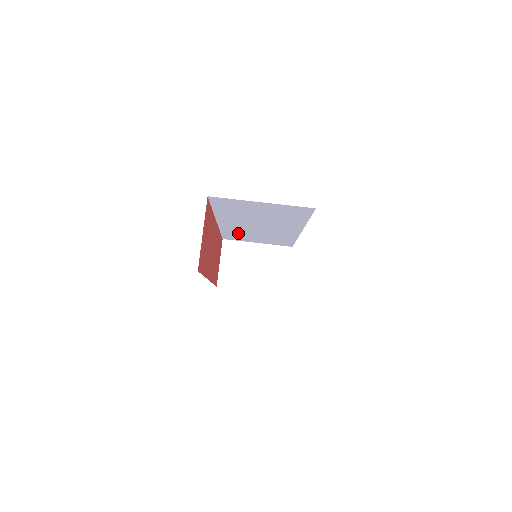
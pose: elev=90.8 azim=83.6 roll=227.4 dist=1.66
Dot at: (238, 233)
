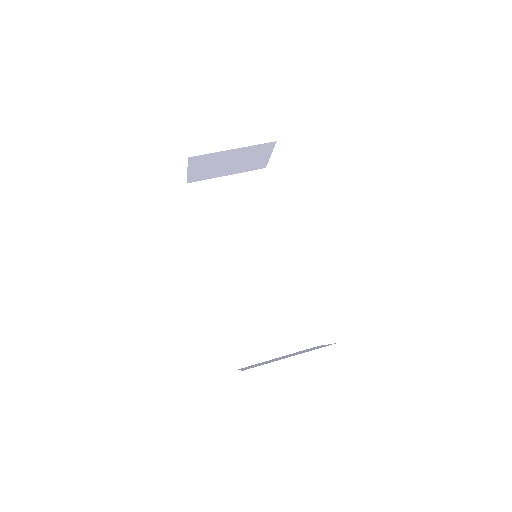
Dot at: (242, 315)
